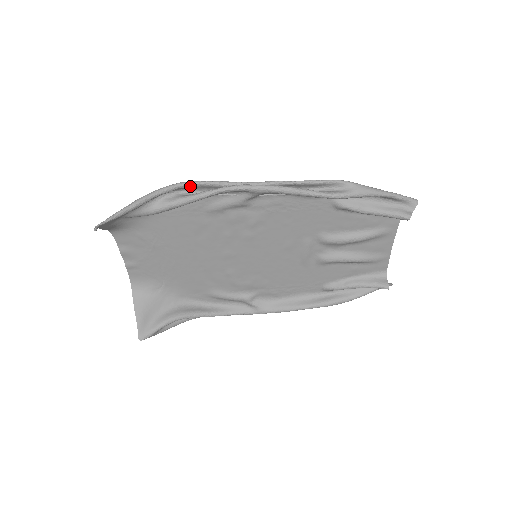
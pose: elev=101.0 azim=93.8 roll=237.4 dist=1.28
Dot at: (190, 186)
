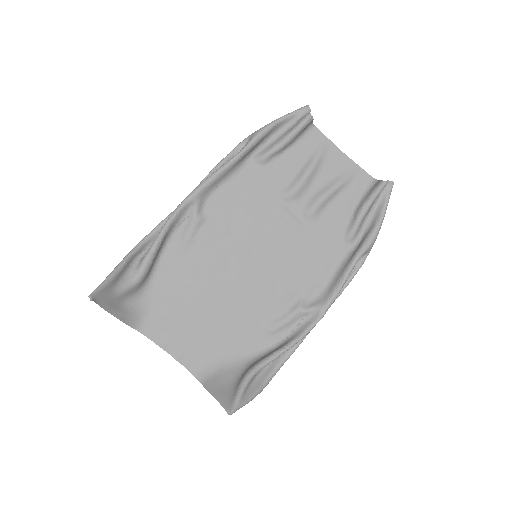
Dot at: (150, 236)
